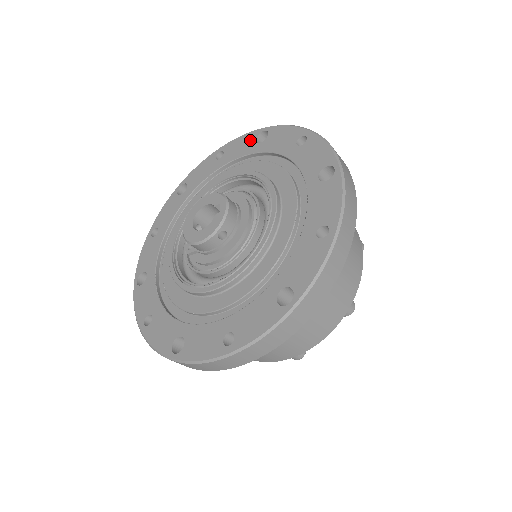
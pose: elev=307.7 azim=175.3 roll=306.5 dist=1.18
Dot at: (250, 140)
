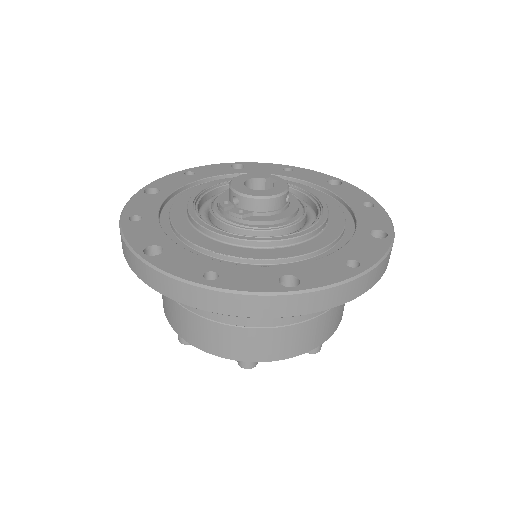
Dot at: (224, 167)
